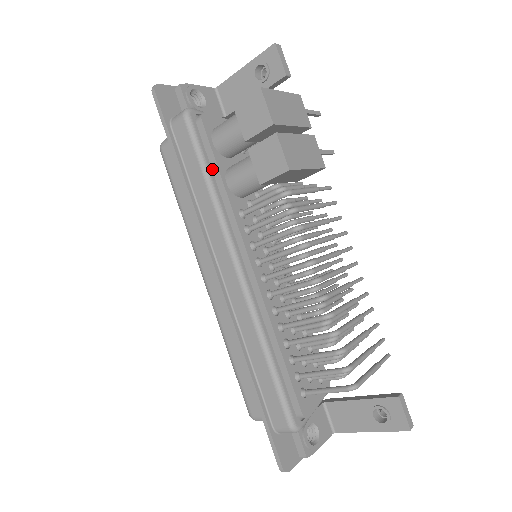
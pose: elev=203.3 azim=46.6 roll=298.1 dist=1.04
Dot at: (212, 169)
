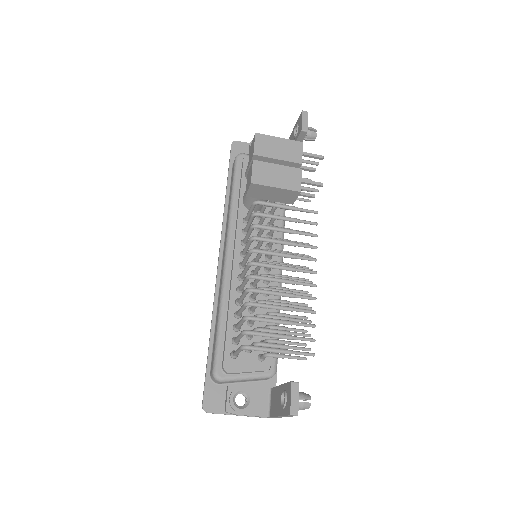
Dot at: (239, 190)
